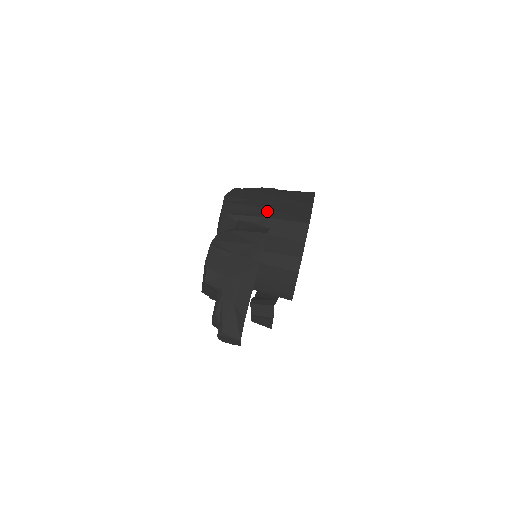
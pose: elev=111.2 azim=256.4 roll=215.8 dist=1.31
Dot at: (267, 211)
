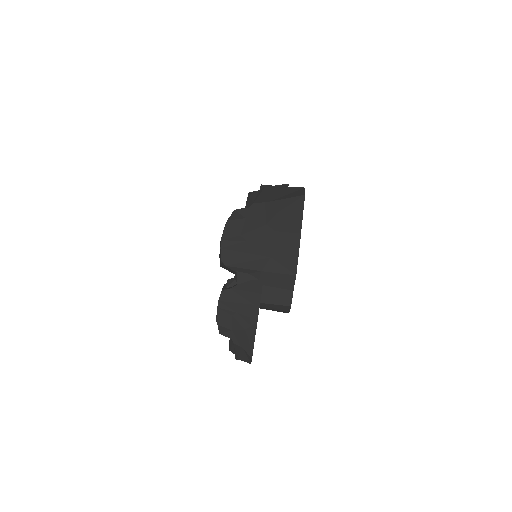
Dot at: (260, 260)
